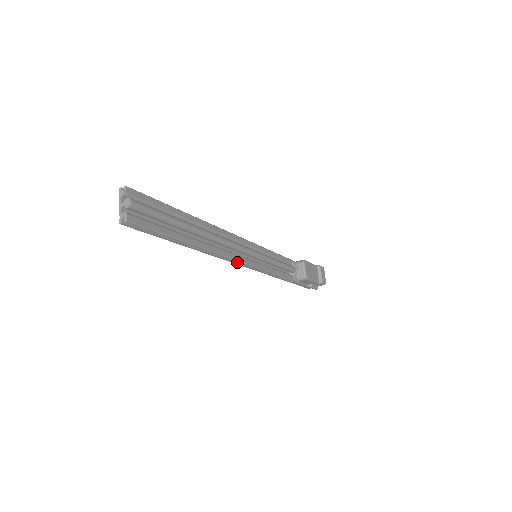
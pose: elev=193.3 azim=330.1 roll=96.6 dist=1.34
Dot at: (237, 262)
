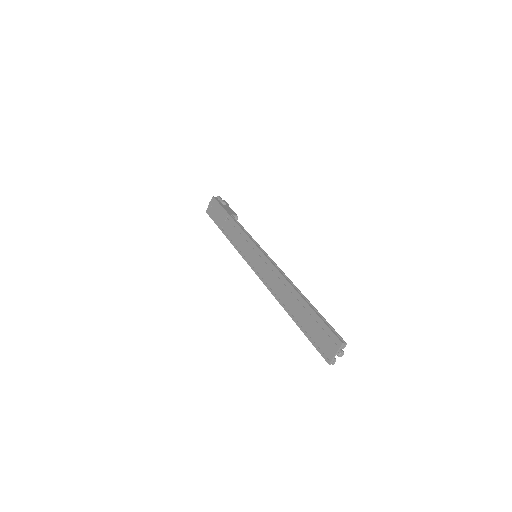
Dot at: (262, 278)
